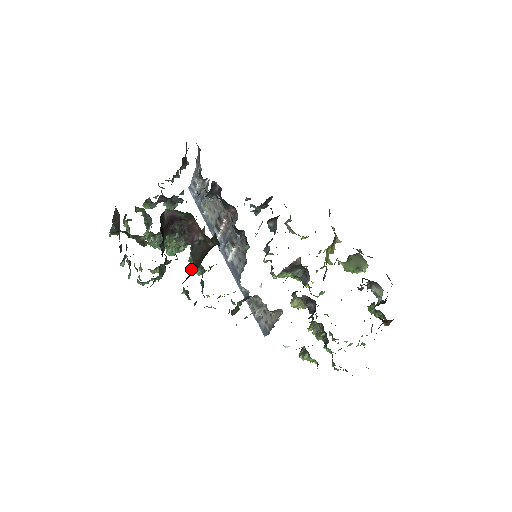
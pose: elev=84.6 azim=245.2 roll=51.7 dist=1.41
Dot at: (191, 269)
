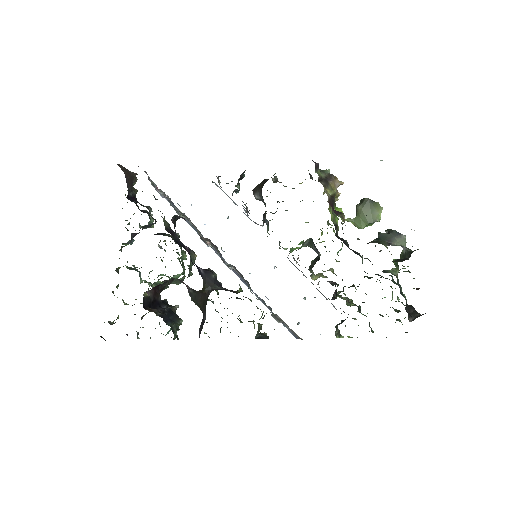
Dot at: occluded
